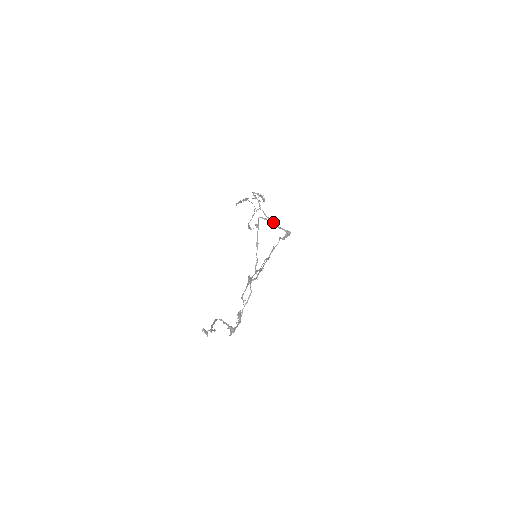
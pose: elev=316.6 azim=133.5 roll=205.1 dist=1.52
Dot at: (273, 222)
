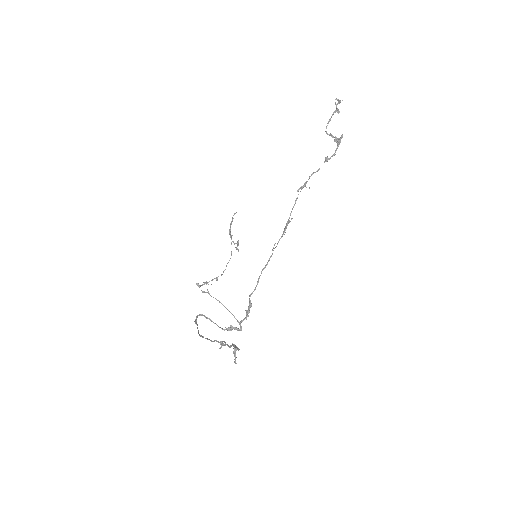
Dot at: (225, 307)
